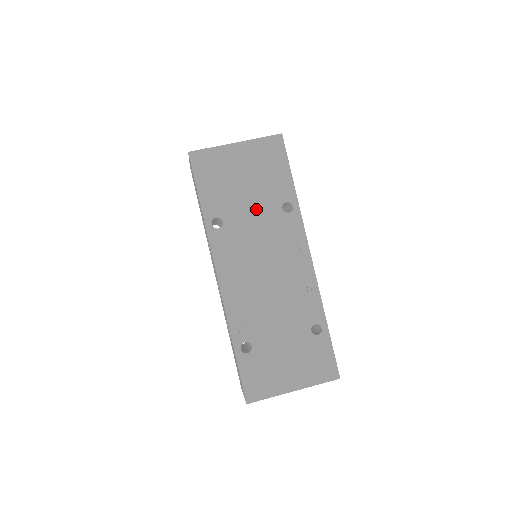
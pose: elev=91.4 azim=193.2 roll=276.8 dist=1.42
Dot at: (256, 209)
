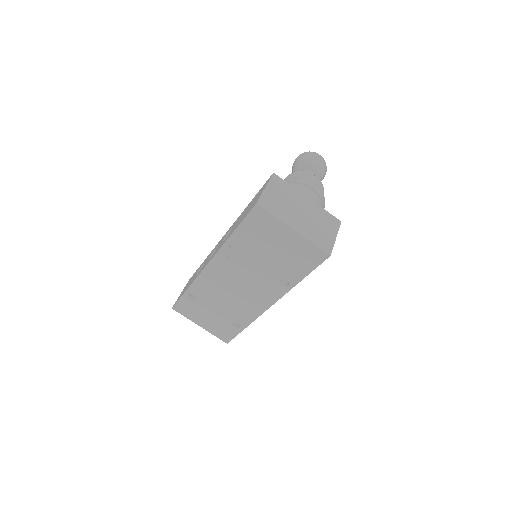
Dot at: (265, 265)
